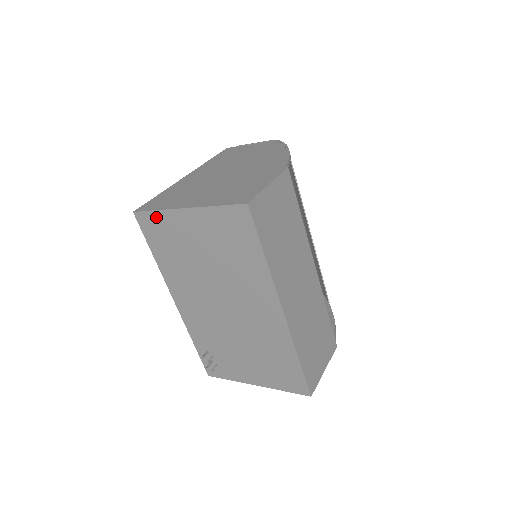
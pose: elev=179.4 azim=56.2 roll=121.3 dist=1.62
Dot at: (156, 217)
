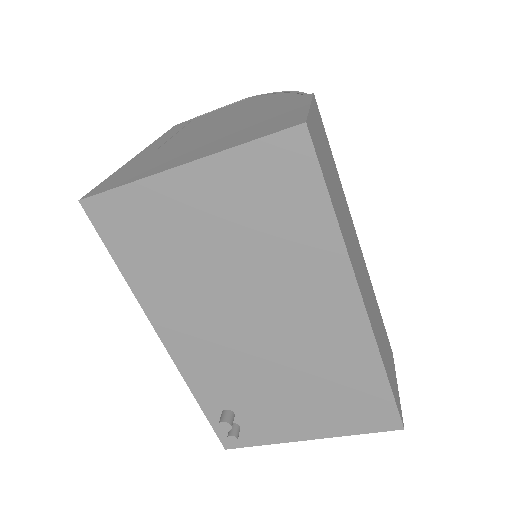
Dot at: (125, 198)
